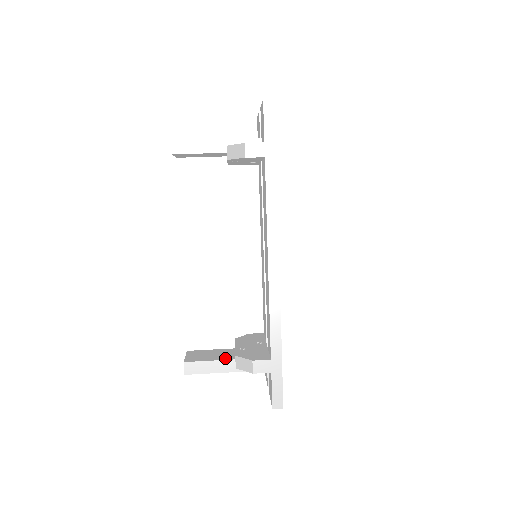
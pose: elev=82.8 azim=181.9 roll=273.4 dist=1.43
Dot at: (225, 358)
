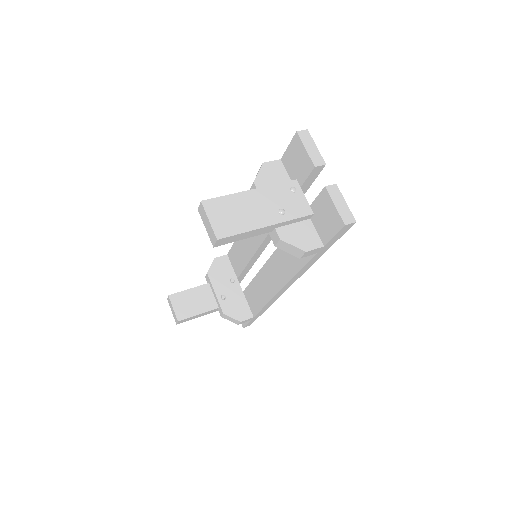
Dot at: (210, 307)
